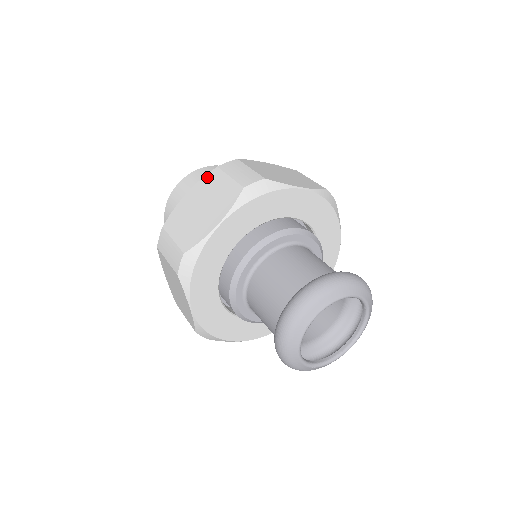
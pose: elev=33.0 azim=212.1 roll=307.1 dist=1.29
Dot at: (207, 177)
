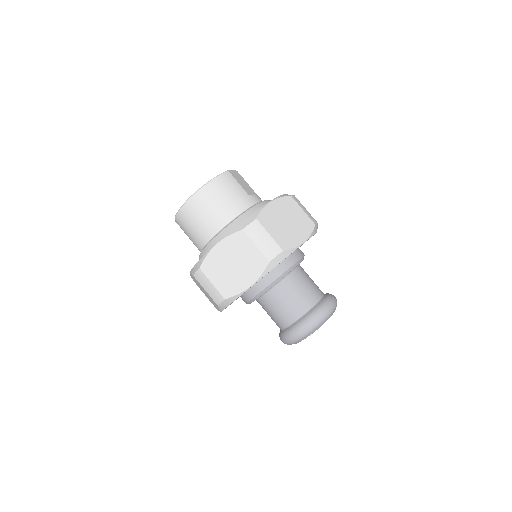
Dot at: (234, 237)
